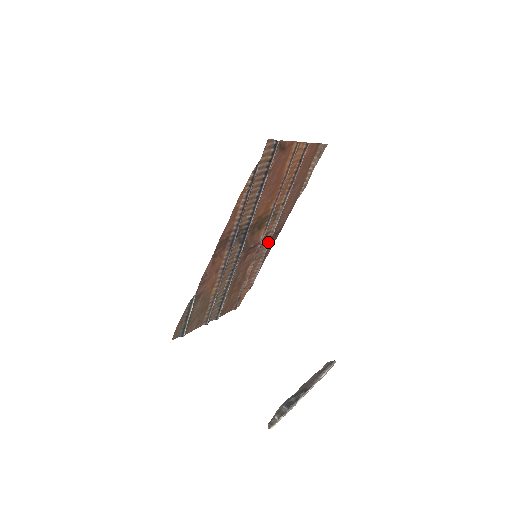
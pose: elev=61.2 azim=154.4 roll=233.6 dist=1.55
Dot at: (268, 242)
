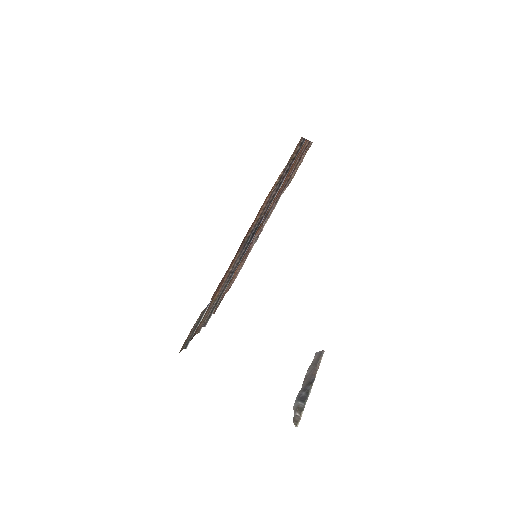
Dot at: (254, 241)
